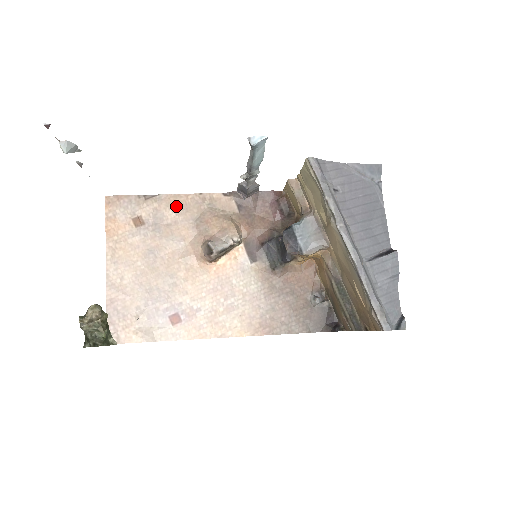
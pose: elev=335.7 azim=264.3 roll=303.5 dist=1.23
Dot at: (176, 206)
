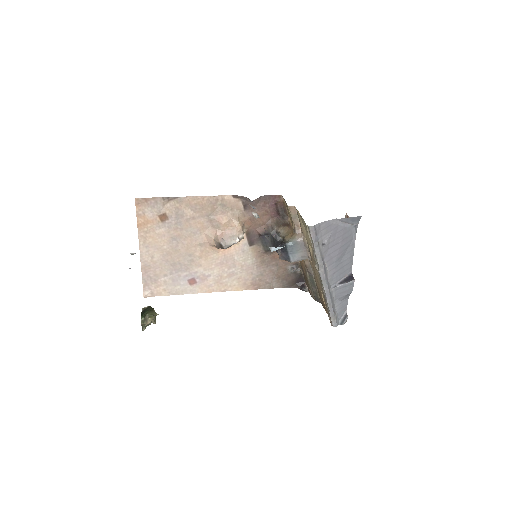
Dot at: (194, 206)
